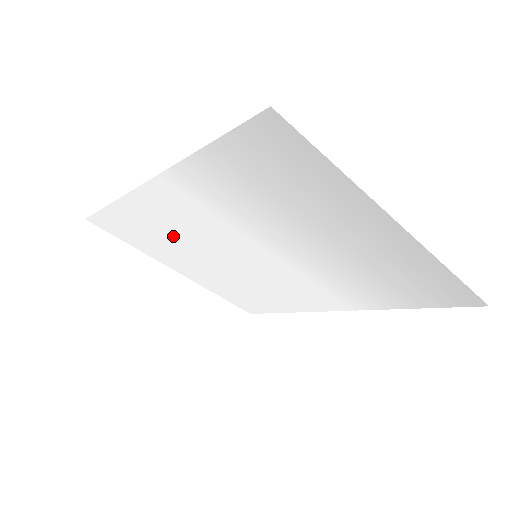
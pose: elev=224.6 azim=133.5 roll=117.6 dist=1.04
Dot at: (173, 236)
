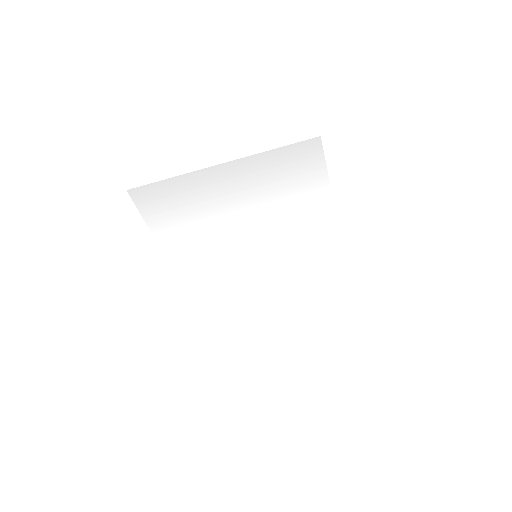
Dot at: (232, 295)
